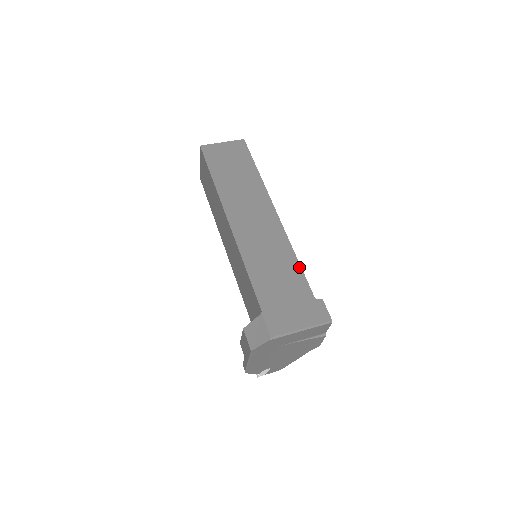
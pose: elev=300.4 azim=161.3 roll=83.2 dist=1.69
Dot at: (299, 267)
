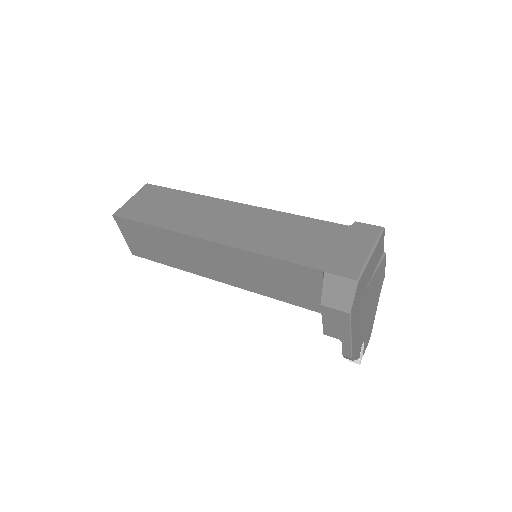
Dot at: (307, 219)
